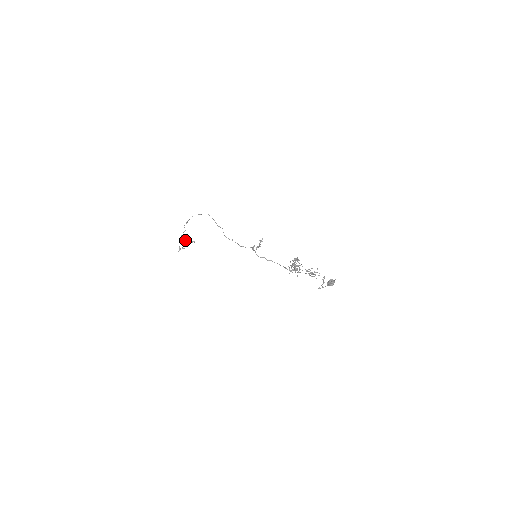
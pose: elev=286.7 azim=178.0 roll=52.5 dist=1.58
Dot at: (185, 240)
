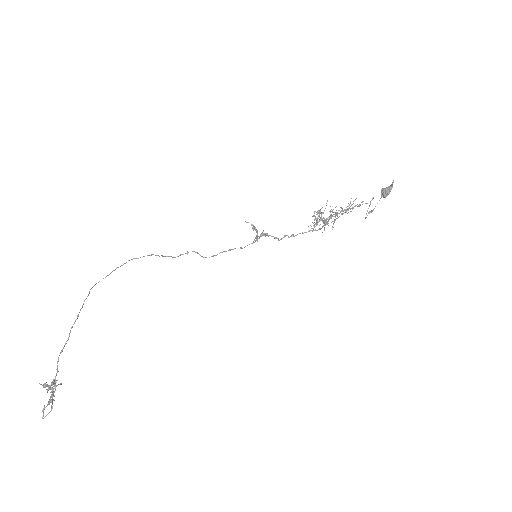
Dot at: (45, 384)
